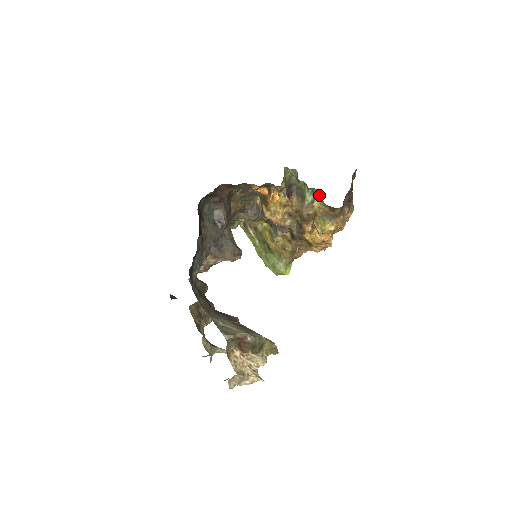
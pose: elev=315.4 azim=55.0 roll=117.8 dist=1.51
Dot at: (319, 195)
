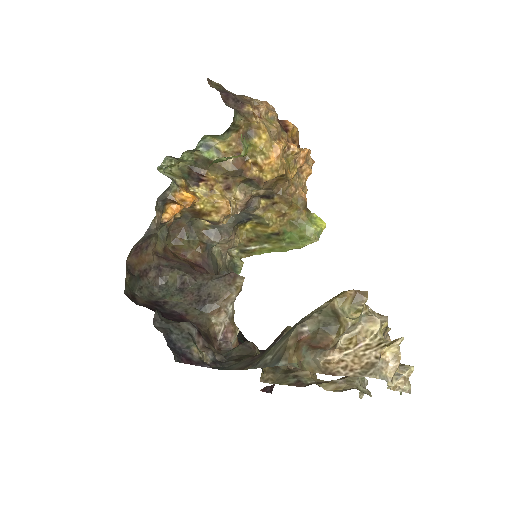
Dot at: (211, 139)
